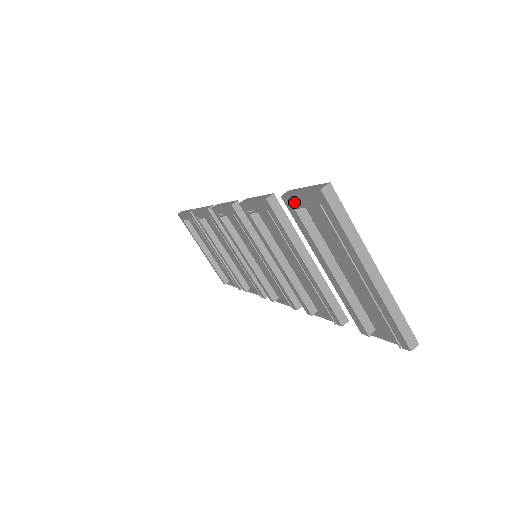
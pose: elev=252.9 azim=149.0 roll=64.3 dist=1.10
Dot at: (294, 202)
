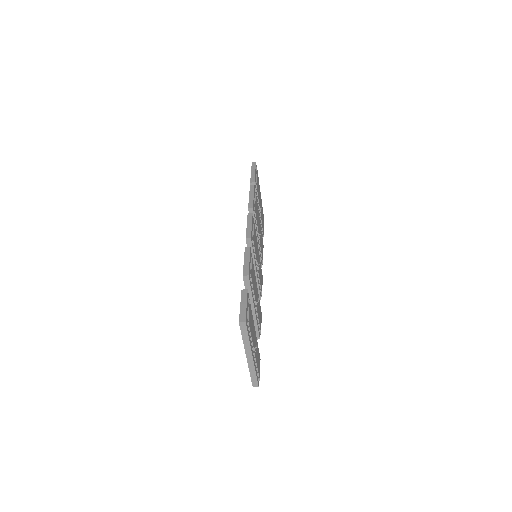
Dot at: occluded
